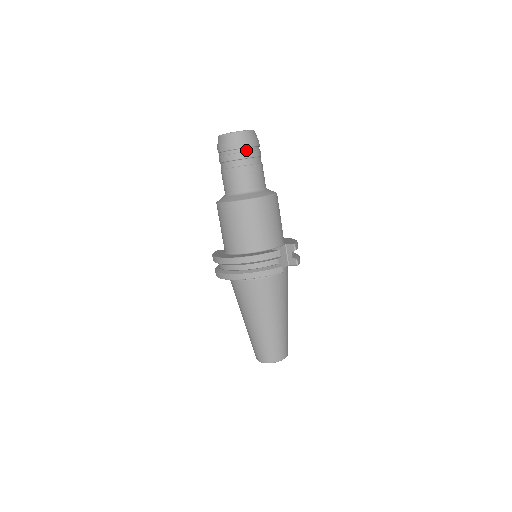
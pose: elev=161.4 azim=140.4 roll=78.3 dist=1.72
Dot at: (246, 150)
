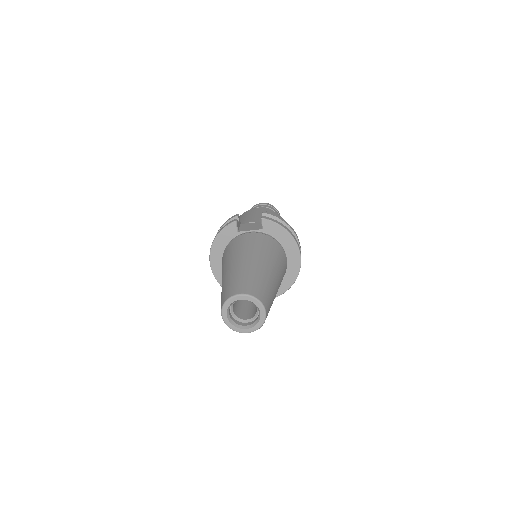
Dot at: occluded
